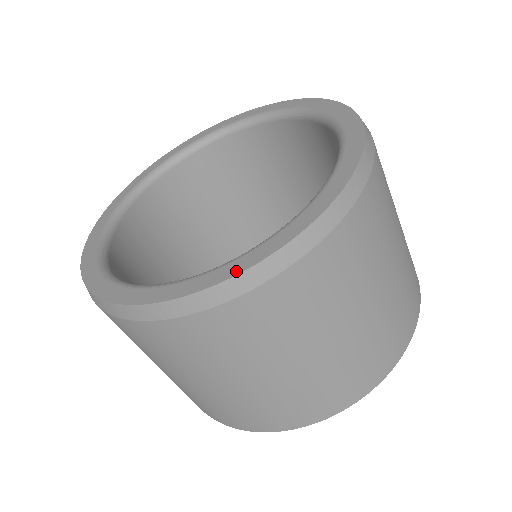
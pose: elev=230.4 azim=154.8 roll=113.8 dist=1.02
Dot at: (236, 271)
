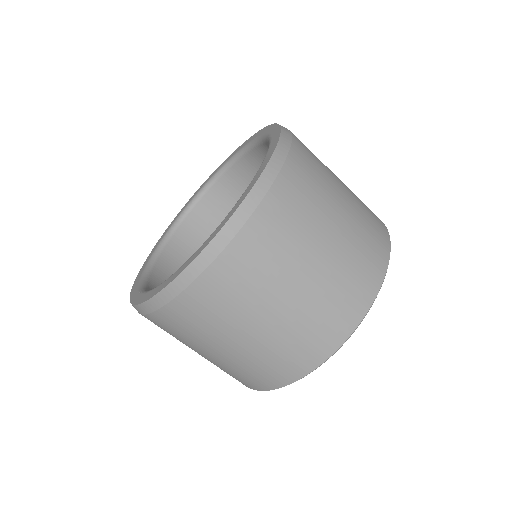
Dot at: (226, 221)
